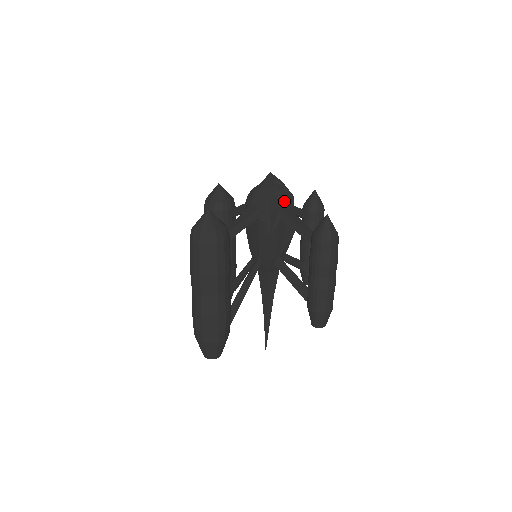
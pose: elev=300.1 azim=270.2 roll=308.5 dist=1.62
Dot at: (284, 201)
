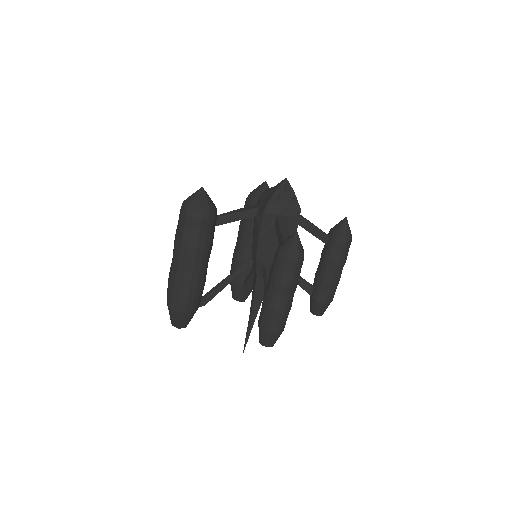
Dot at: (286, 209)
